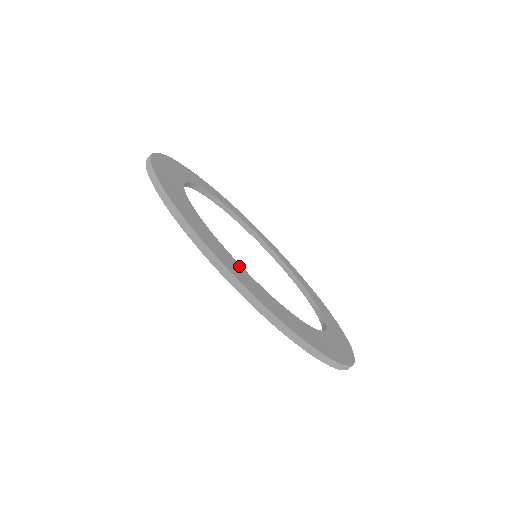
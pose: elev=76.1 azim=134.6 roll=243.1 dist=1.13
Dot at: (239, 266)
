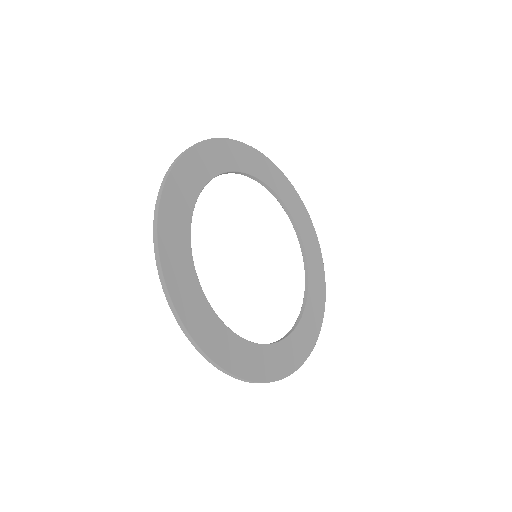
Dot at: (267, 350)
